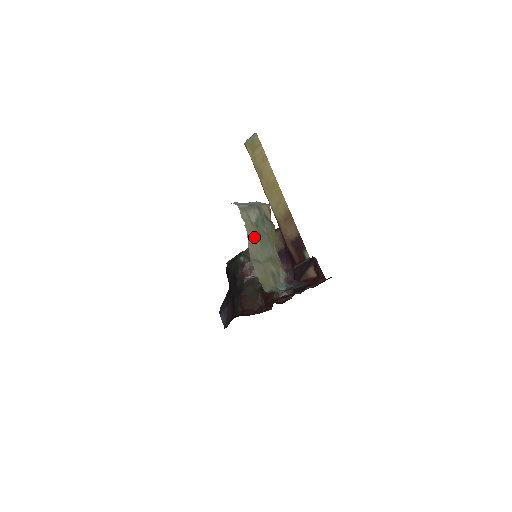
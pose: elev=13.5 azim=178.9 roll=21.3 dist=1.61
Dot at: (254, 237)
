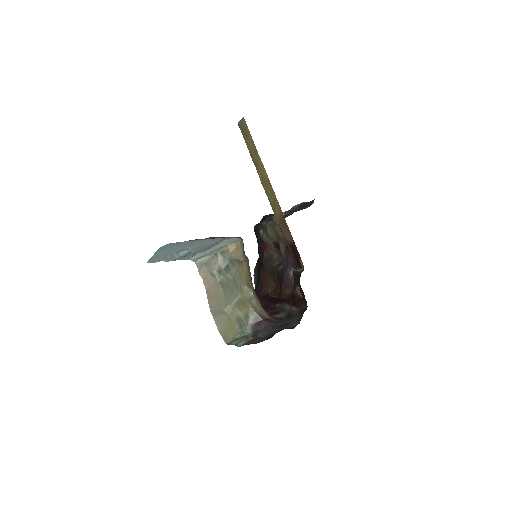
Dot at: (215, 290)
